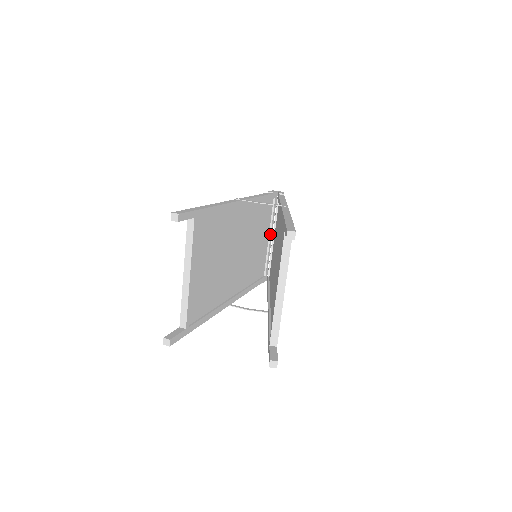
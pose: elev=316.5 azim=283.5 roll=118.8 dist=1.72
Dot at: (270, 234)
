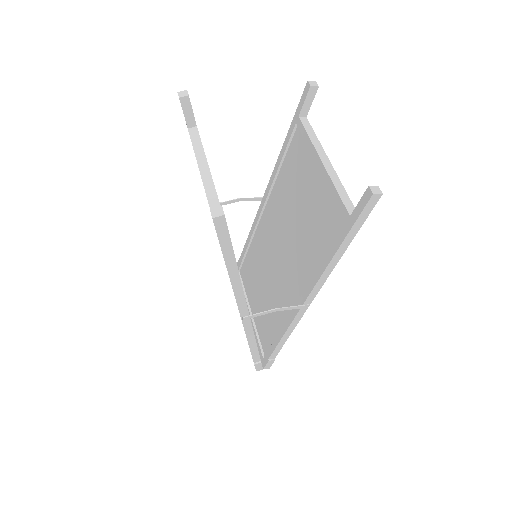
Dot at: occluded
